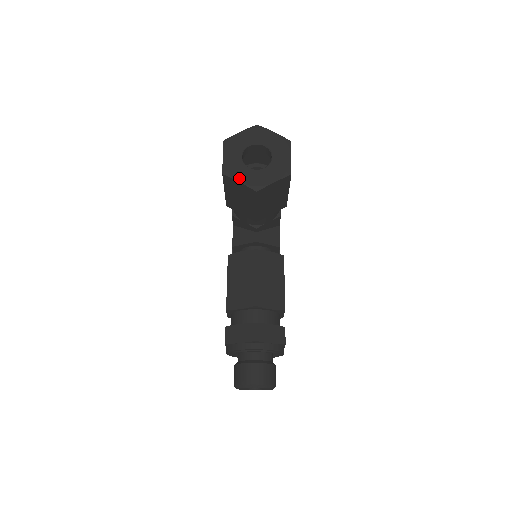
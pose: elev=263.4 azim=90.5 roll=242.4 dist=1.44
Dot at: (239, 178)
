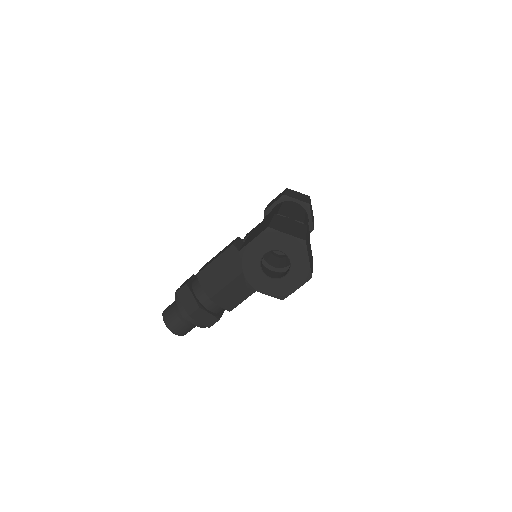
Dot at: (246, 267)
